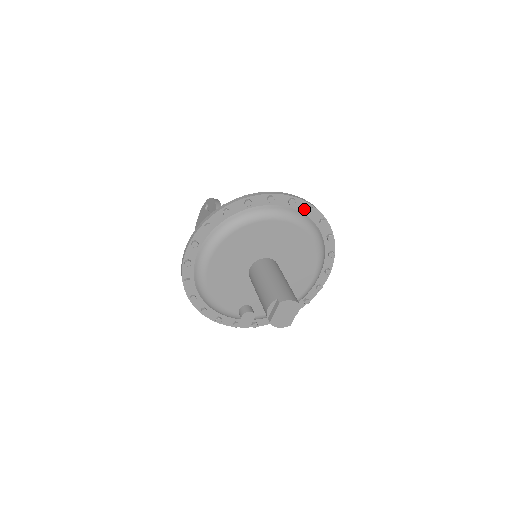
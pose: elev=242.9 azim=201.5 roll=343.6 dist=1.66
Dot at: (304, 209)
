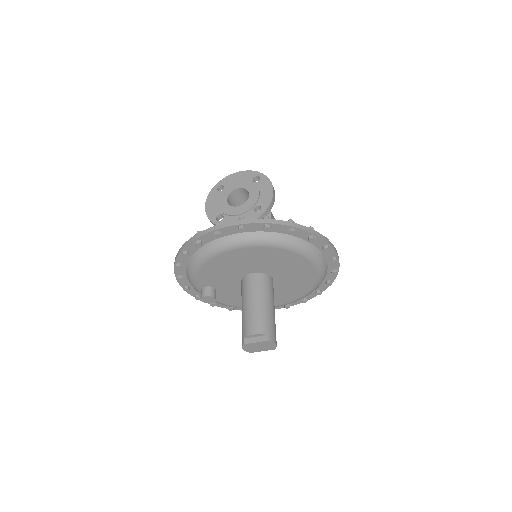
Dot at: (332, 268)
